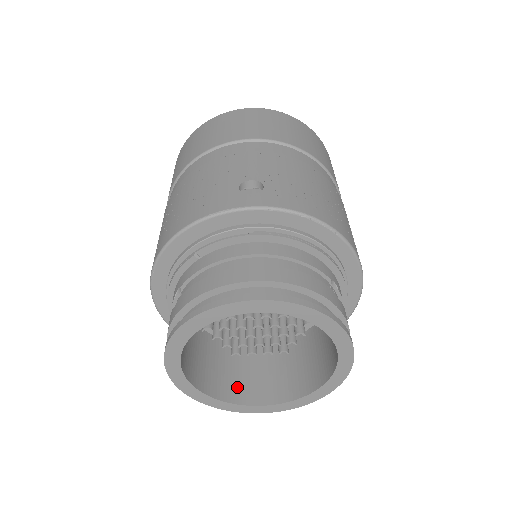
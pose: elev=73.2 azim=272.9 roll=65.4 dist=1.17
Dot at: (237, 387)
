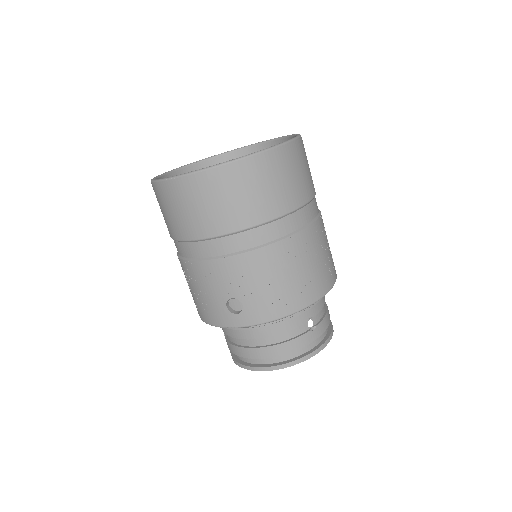
Dot at: occluded
